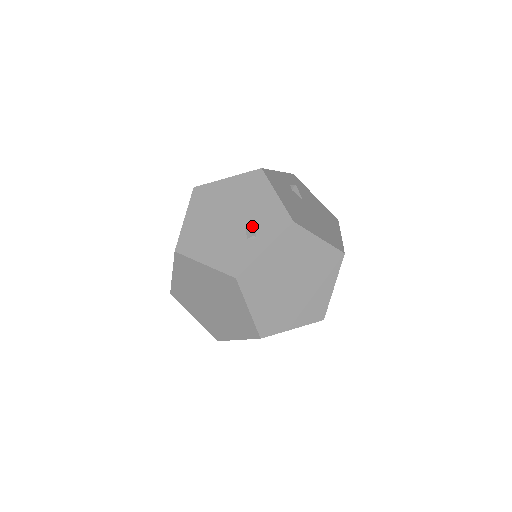
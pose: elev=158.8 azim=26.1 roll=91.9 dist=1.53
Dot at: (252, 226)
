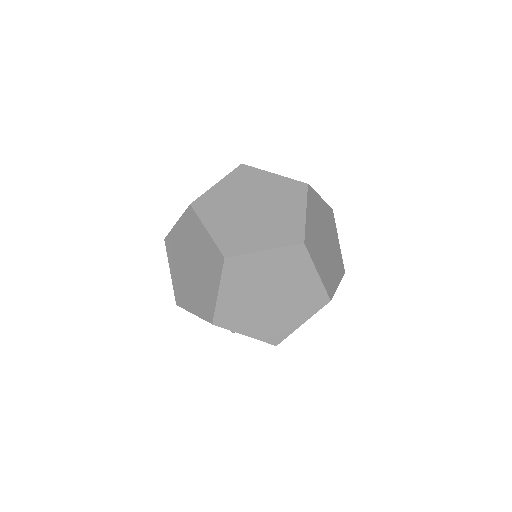
Dot at: occluded
